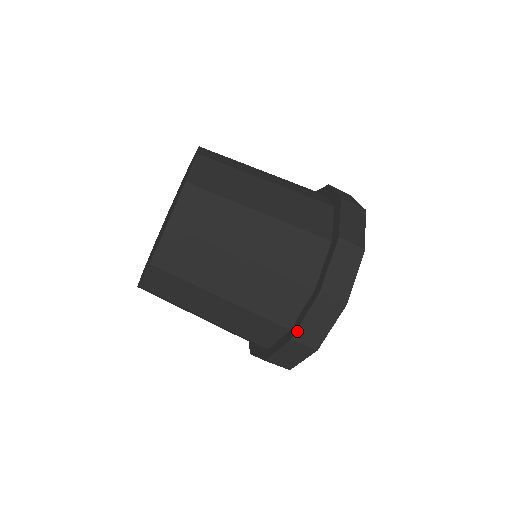
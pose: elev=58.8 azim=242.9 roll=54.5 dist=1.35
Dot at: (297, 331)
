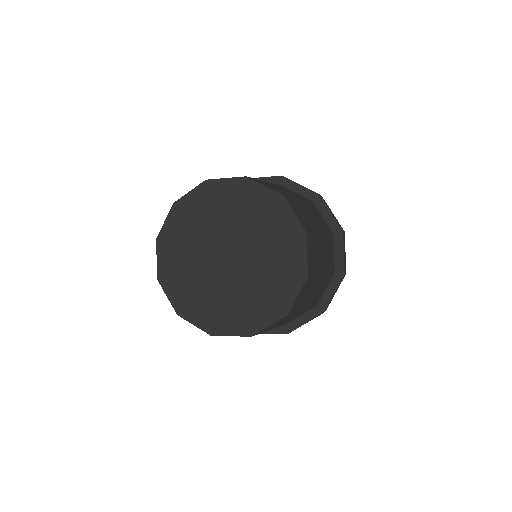
Dot at: occluded
